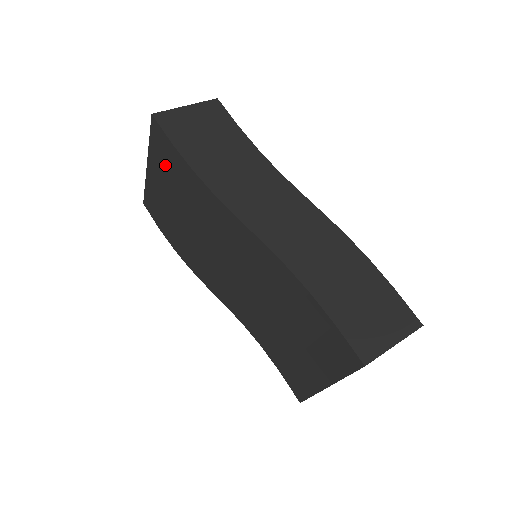
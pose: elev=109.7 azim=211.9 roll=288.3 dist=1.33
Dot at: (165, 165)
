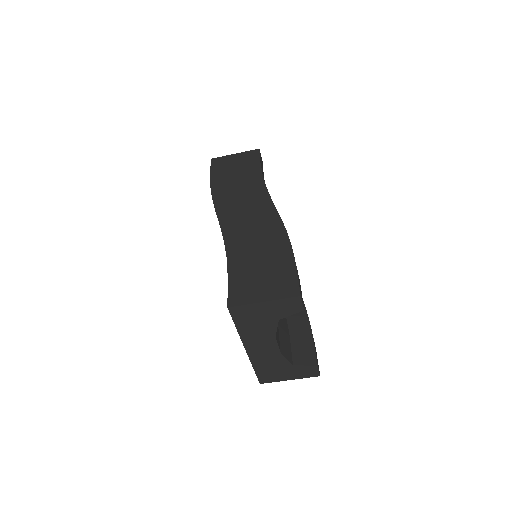
Dot at: occluded
